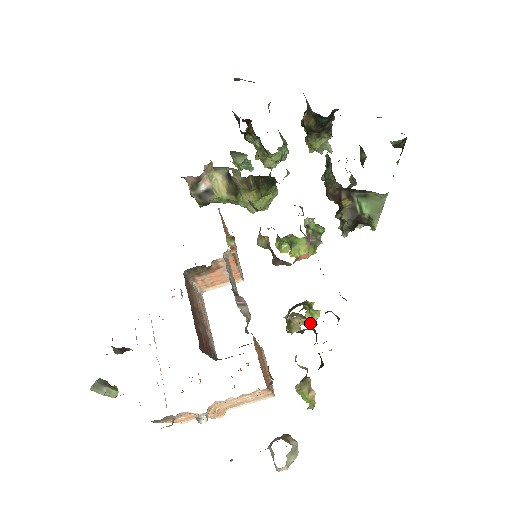
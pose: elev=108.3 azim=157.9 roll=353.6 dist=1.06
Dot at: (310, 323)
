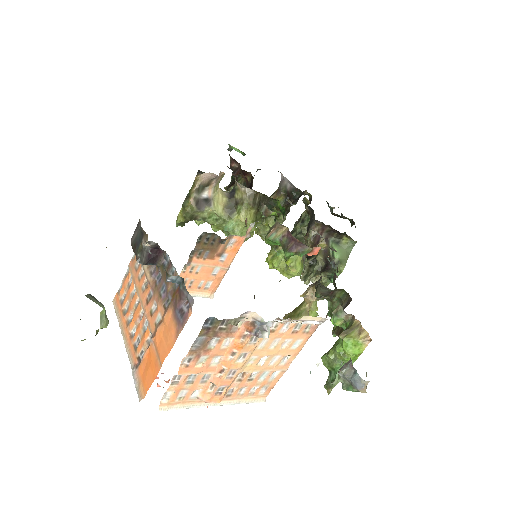
Dot at: occluded
